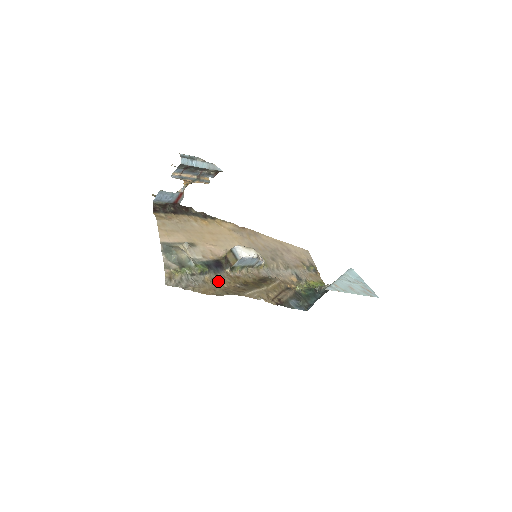
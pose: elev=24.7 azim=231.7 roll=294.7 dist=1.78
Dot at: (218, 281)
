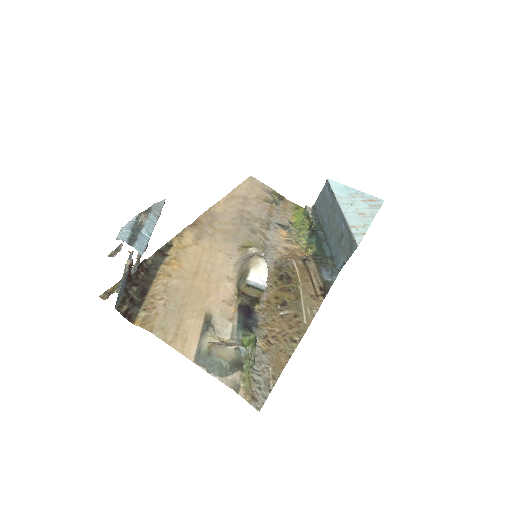
Dot at: (268, 333)
